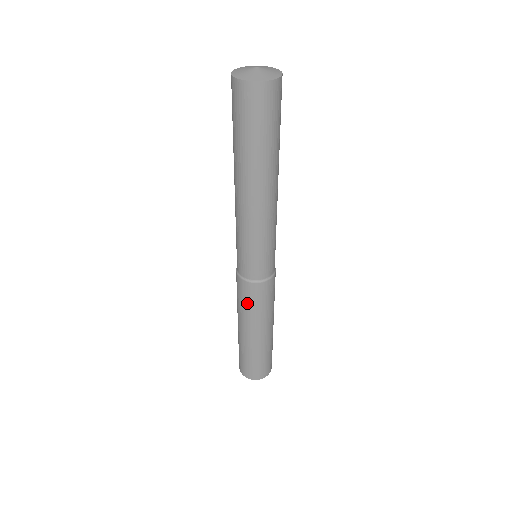
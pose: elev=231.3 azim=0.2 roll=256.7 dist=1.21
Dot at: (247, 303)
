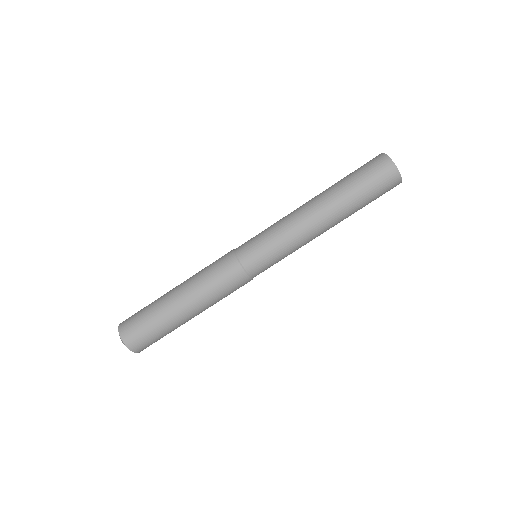
Dot at: (225, 291)
